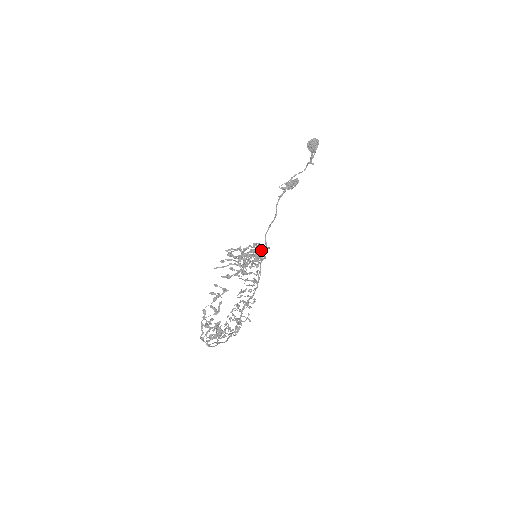
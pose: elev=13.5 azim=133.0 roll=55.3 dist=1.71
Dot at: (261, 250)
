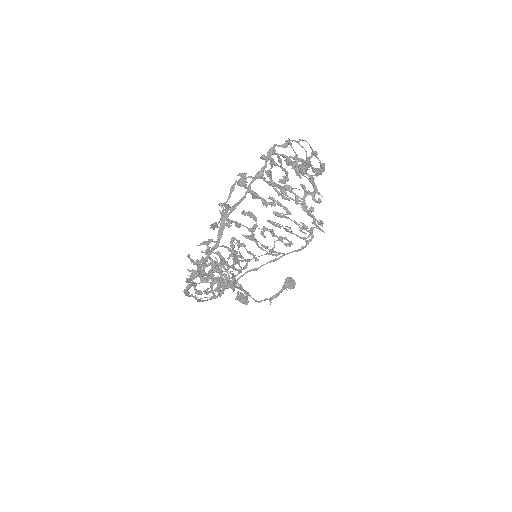
Dot at: (310, 230)
